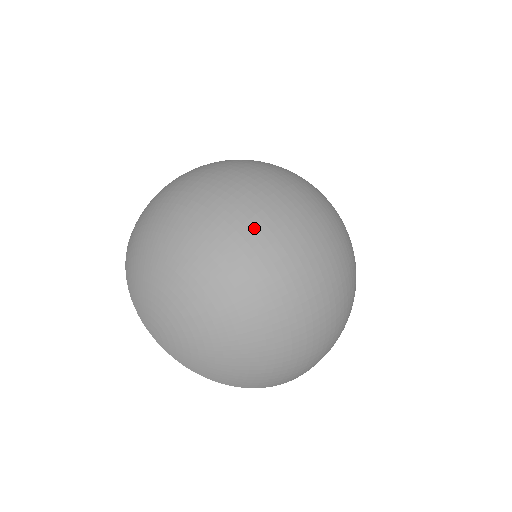
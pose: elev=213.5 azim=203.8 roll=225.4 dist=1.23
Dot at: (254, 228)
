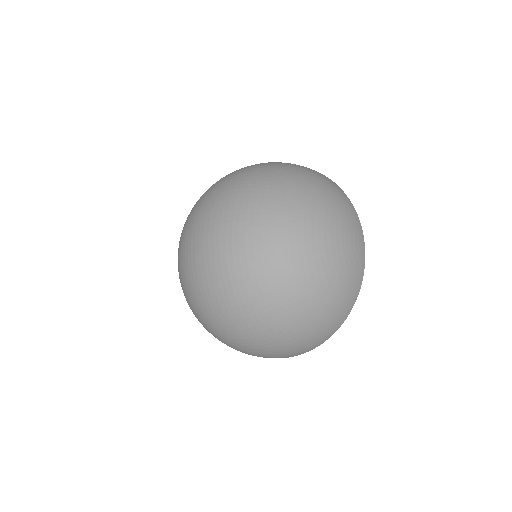
Dot at: (187, 248)
